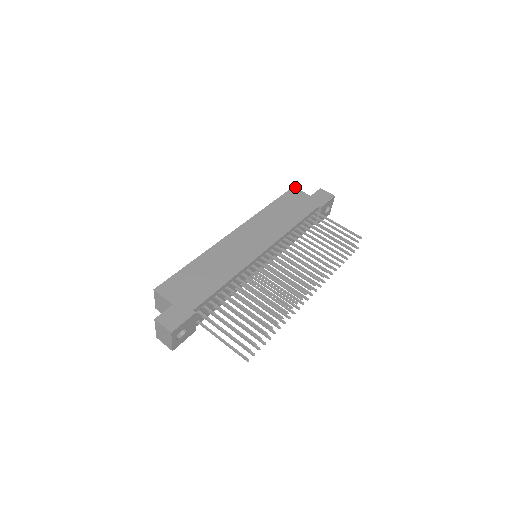
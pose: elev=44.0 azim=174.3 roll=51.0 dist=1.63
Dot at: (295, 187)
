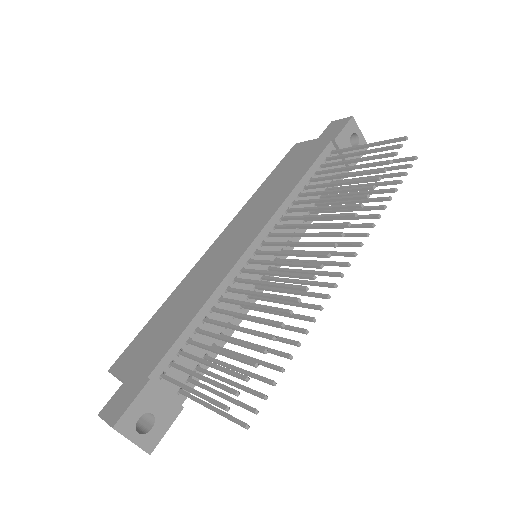
Dot at: (297, 143)
